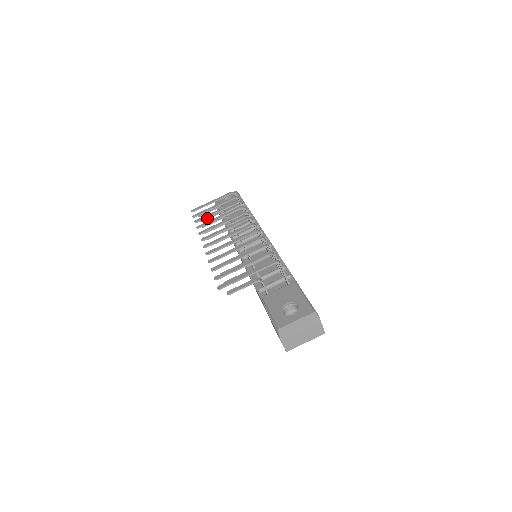
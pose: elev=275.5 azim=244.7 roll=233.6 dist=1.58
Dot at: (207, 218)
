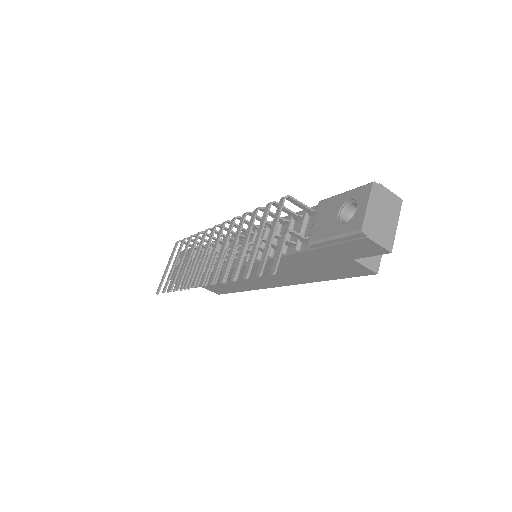
Dot at: (177, 282)
